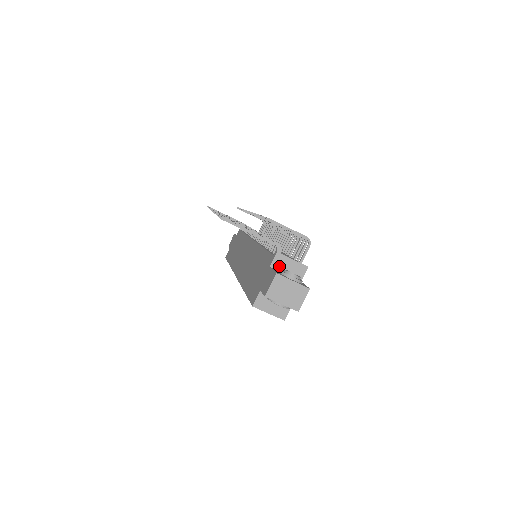
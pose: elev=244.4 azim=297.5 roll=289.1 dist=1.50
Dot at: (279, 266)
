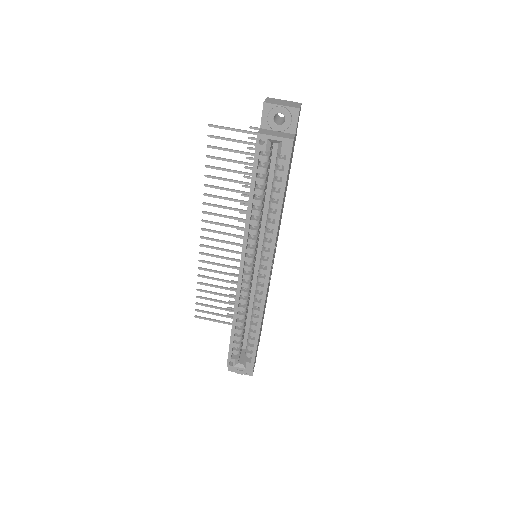
Dot at: occluded
